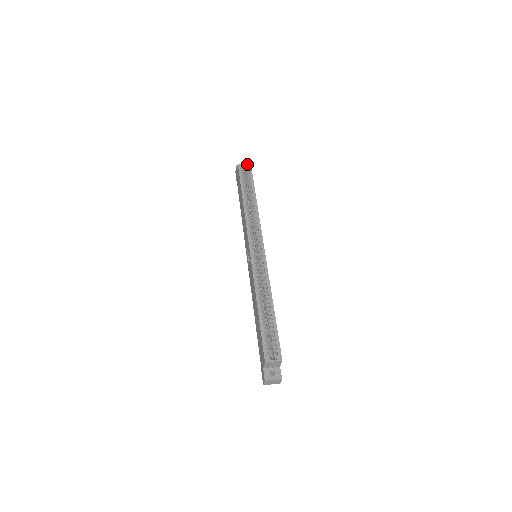
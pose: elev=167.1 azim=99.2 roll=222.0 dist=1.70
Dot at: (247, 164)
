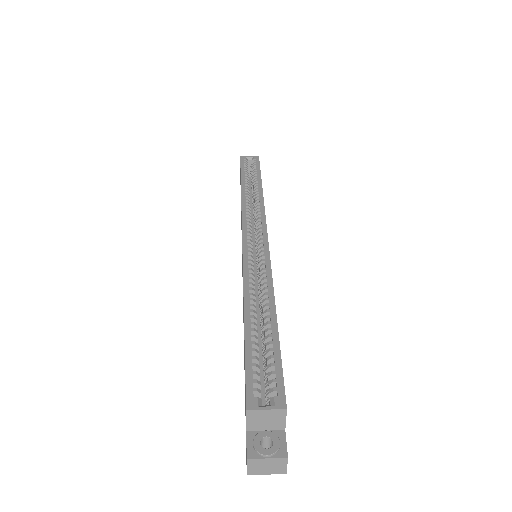
Dot at: (253, 156)
